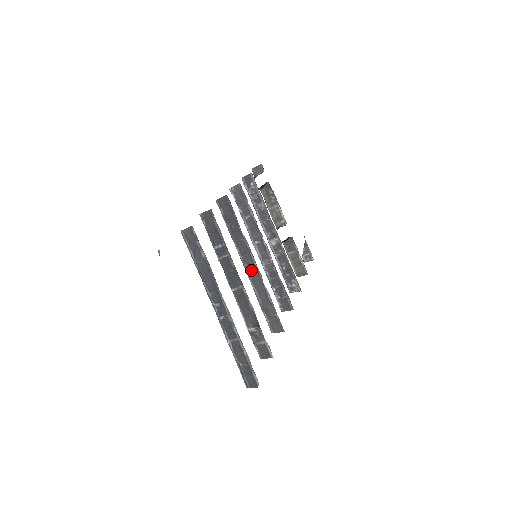
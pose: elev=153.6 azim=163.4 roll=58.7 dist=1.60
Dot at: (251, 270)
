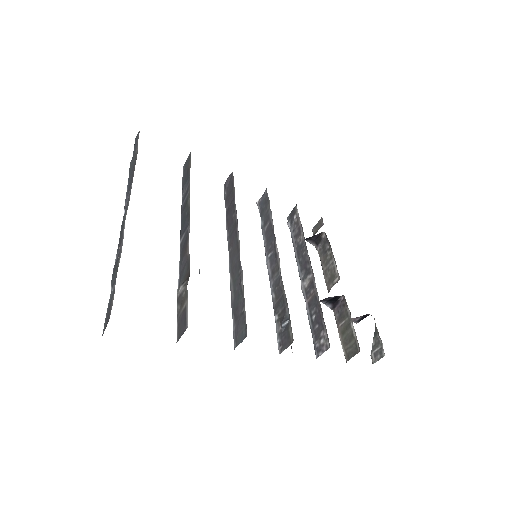
Dot at: (233, 253)
